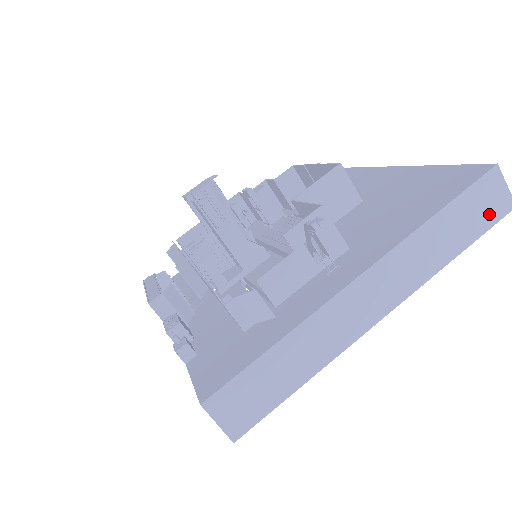
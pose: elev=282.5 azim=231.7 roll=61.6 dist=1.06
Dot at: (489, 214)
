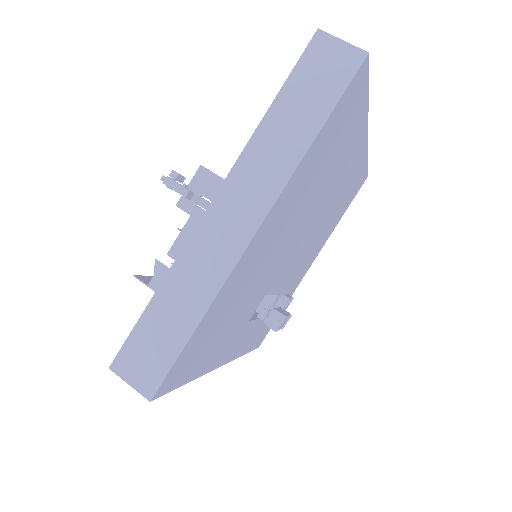
Dot at: (335, 78)
